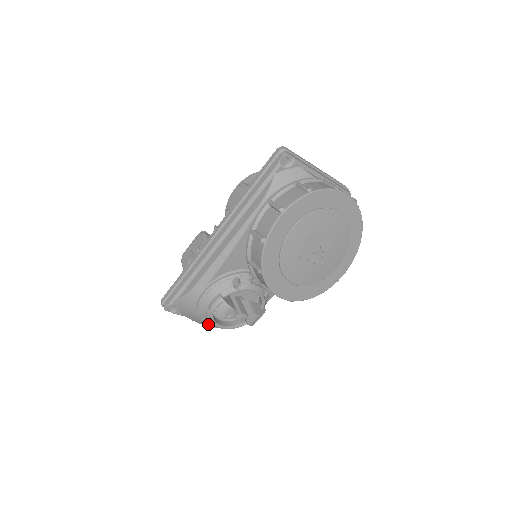
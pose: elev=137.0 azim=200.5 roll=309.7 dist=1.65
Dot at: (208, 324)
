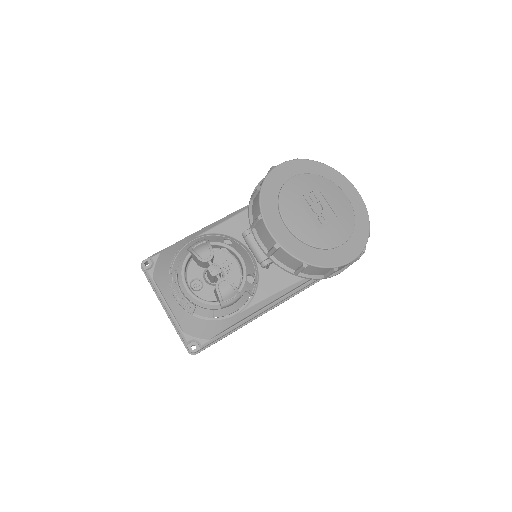
Dot at: (174, 284)
